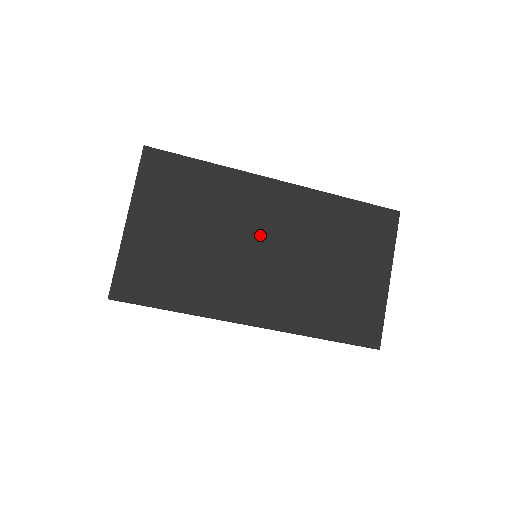
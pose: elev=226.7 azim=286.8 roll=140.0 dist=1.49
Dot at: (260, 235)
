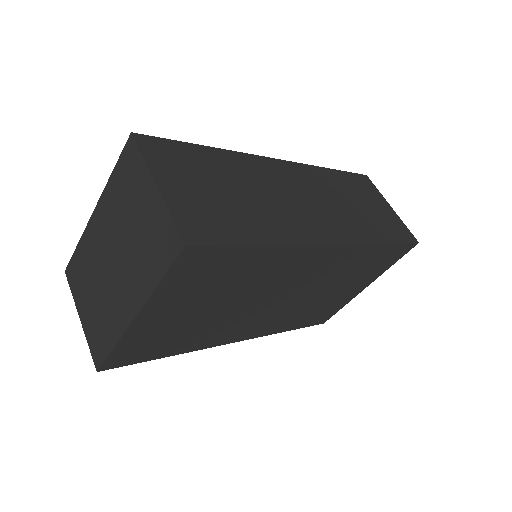
Dot at: (282, 290)
